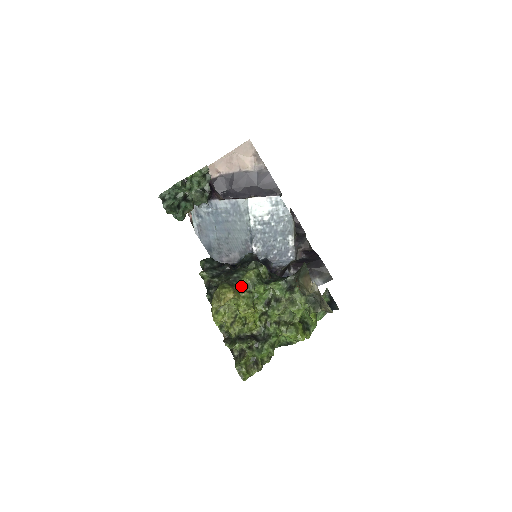
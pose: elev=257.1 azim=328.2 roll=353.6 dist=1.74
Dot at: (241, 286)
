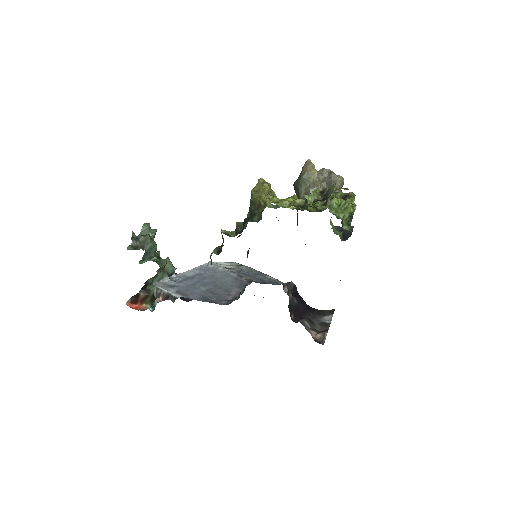
Dot at: occluded
